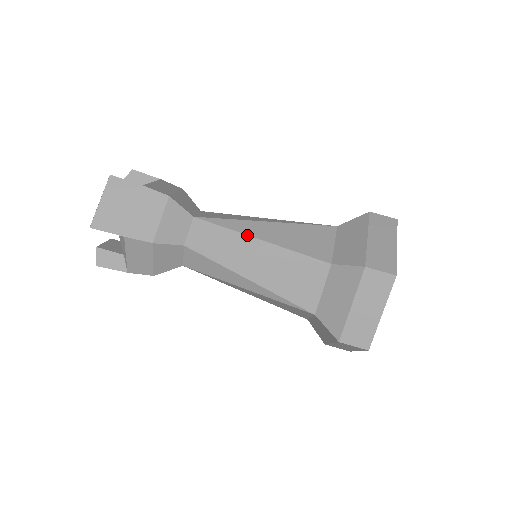
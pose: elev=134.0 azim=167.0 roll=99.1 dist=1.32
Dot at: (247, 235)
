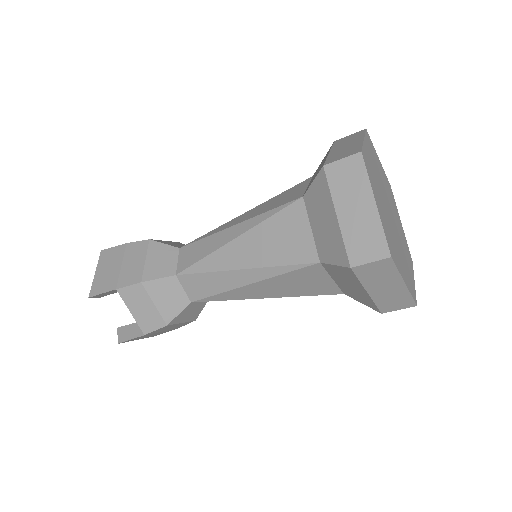
Dot at: (223, 230)
